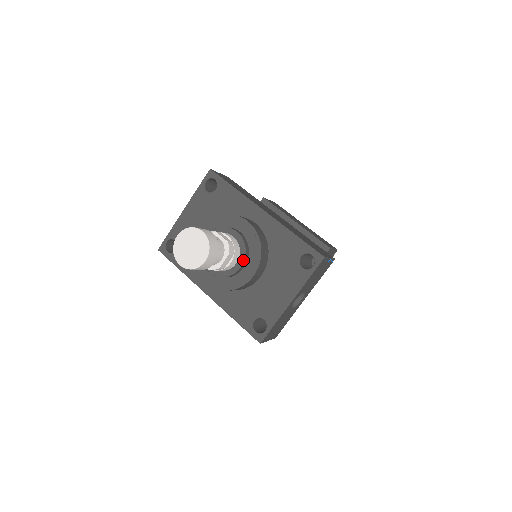
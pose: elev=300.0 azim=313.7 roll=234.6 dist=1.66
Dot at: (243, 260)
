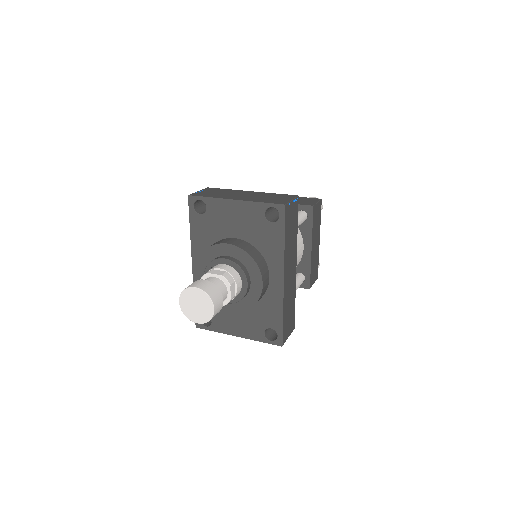
Dot at: occluded
